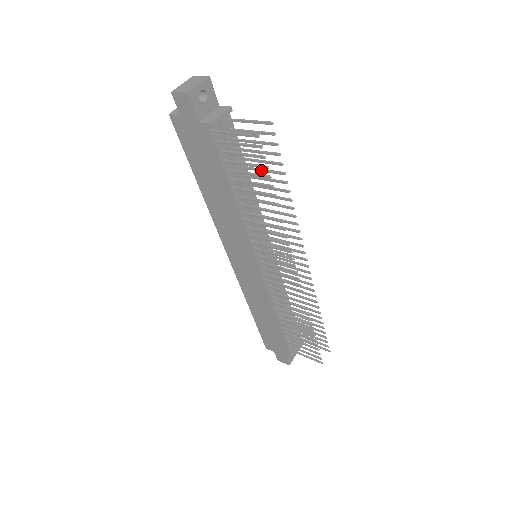
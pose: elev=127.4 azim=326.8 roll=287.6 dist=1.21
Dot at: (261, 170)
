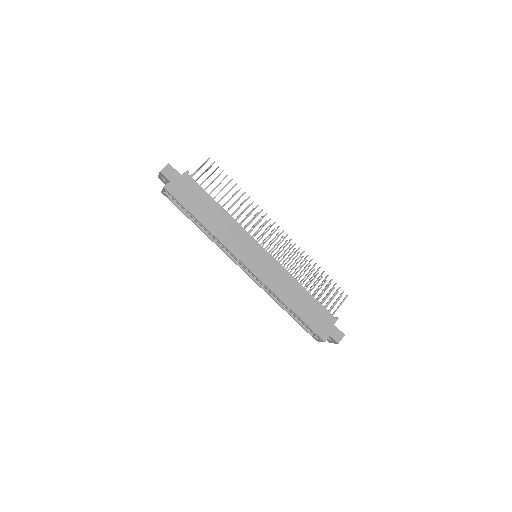
Dot at: occluded
